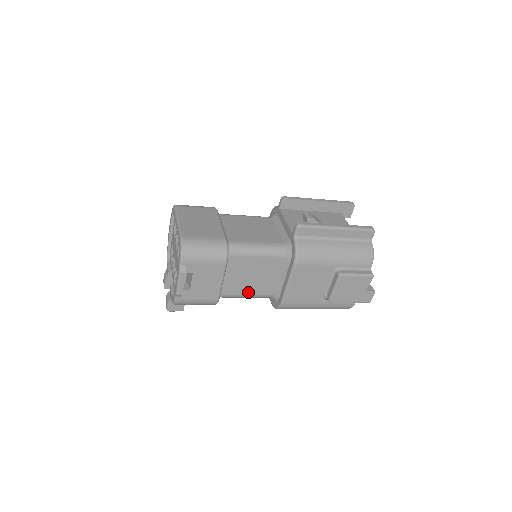
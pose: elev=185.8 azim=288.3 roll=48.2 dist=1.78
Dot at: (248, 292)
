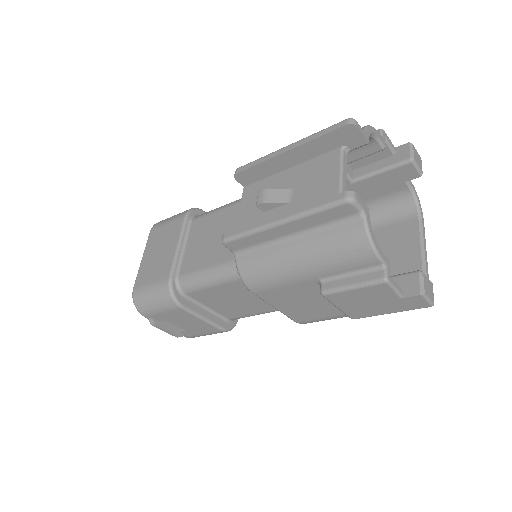
Dot at: (255, 312)
